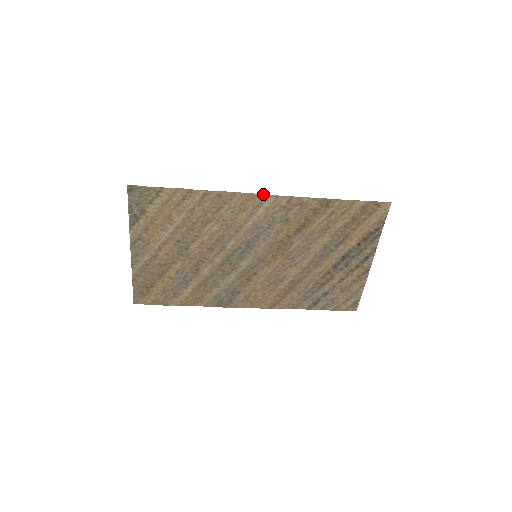
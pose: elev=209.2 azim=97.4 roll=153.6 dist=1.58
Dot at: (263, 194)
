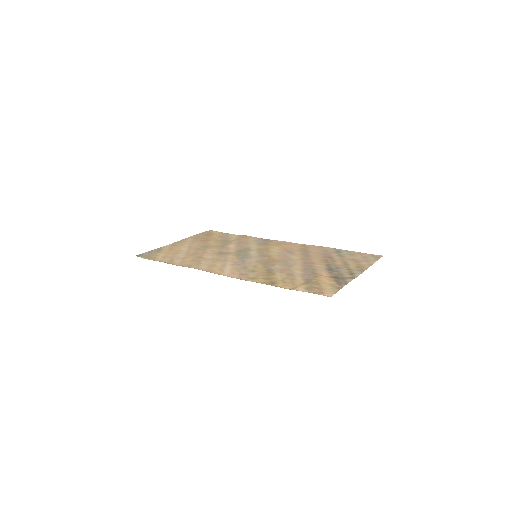
Dot at: occluded
